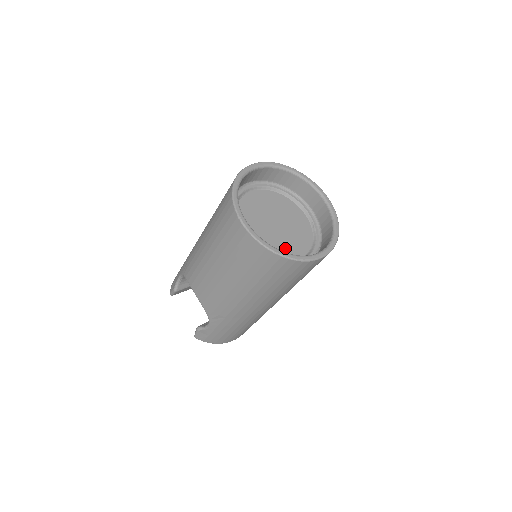
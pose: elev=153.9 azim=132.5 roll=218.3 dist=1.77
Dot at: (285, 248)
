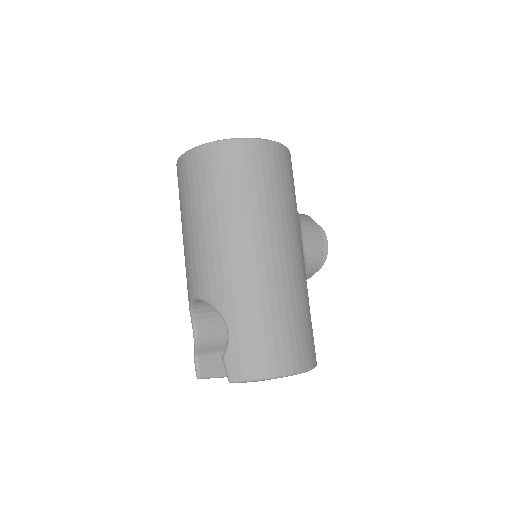
Dot at: occluded
